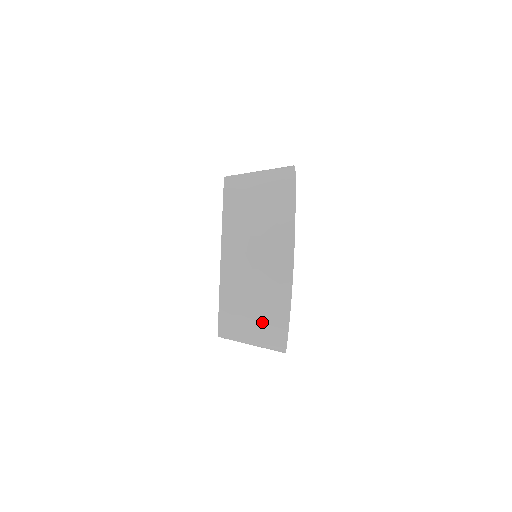
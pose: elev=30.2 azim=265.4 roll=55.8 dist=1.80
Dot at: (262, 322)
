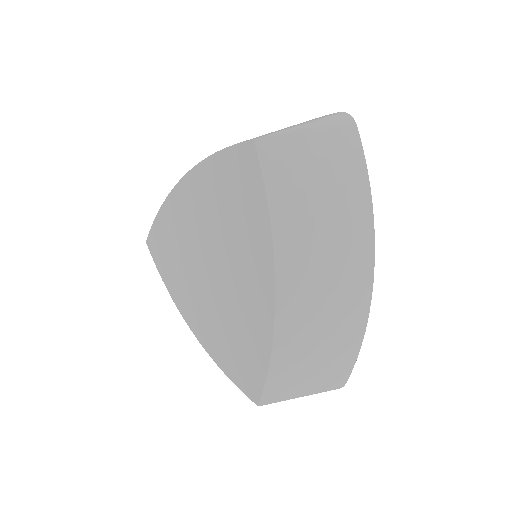
Dot at: (325, 365)
